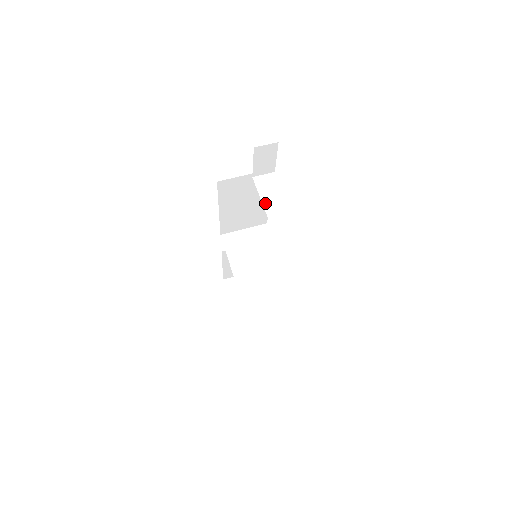
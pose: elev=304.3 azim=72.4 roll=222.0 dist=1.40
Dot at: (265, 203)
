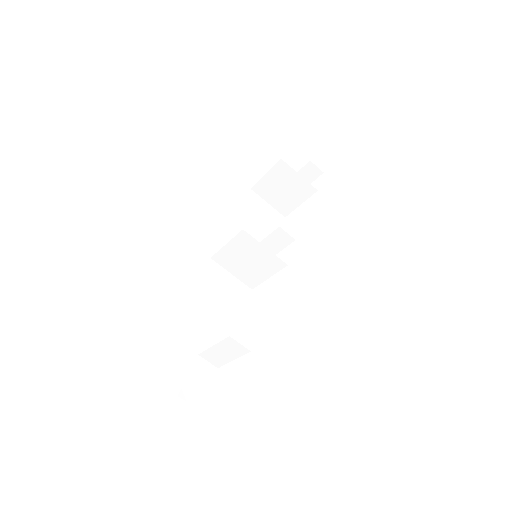
Dot at: (213, 349)
